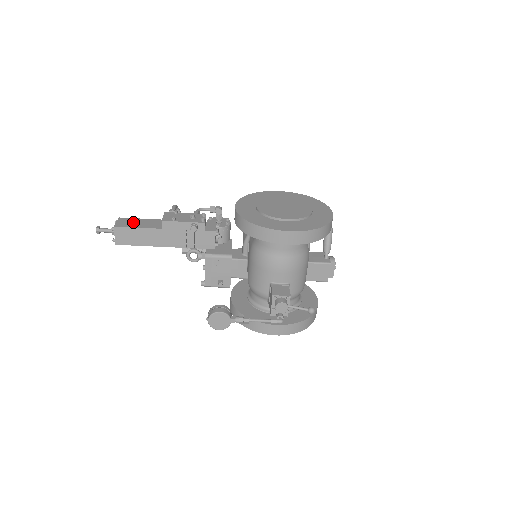
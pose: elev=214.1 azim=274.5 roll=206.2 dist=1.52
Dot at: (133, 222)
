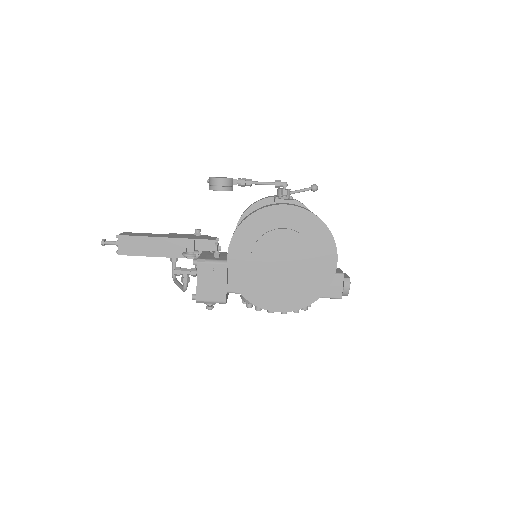
Dot at: occluded
